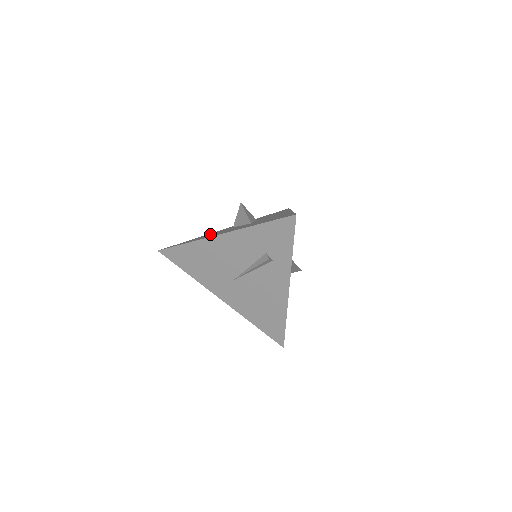
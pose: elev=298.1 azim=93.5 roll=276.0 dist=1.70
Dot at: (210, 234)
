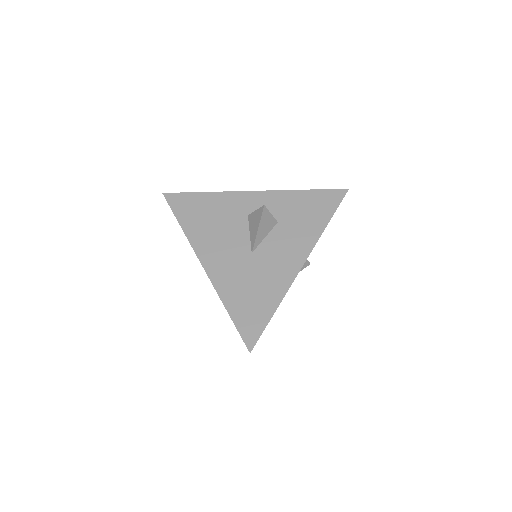
Dot at: (219, 211)
